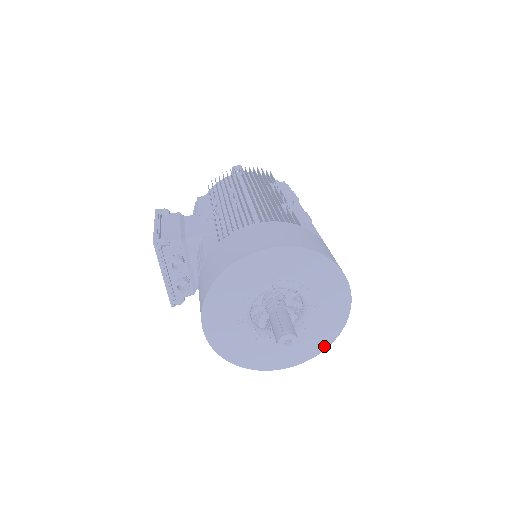
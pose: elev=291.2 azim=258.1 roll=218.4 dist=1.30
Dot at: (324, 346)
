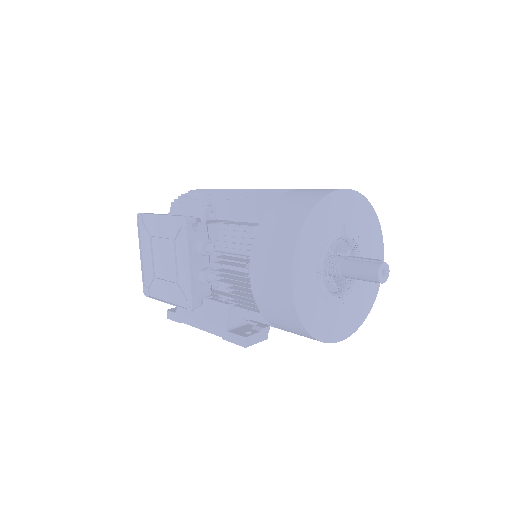
Dot at: (368, 310)
